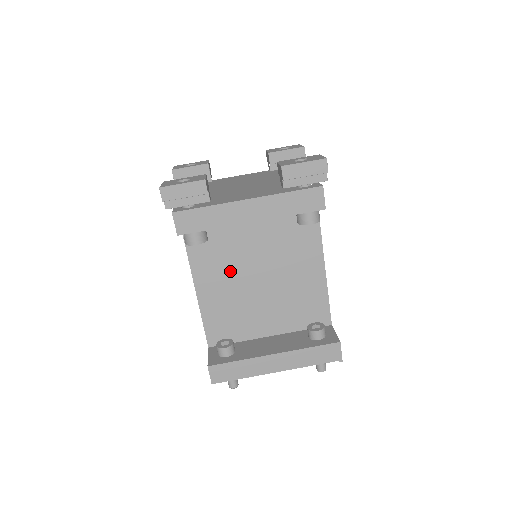
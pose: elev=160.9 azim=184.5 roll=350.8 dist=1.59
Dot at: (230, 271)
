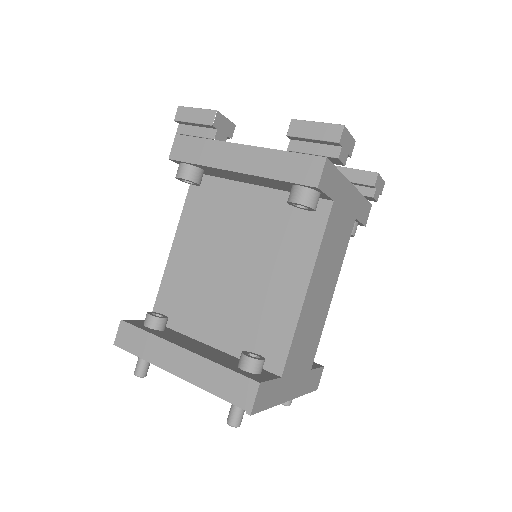
Dot at: (210, 242)
